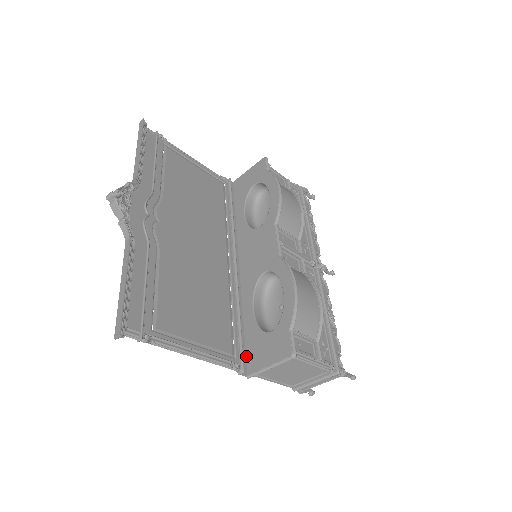
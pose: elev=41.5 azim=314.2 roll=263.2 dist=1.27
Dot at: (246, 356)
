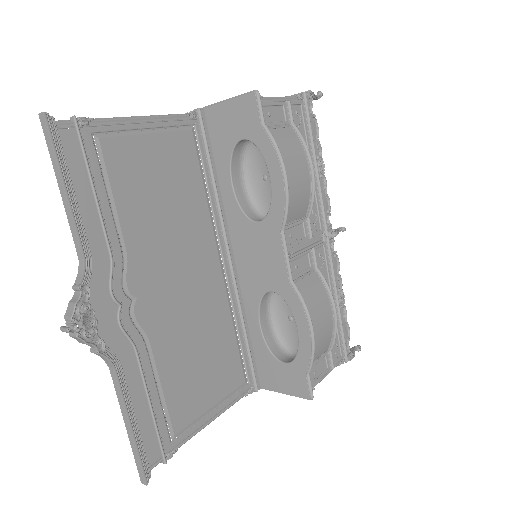
Dot at: (257, 370)
